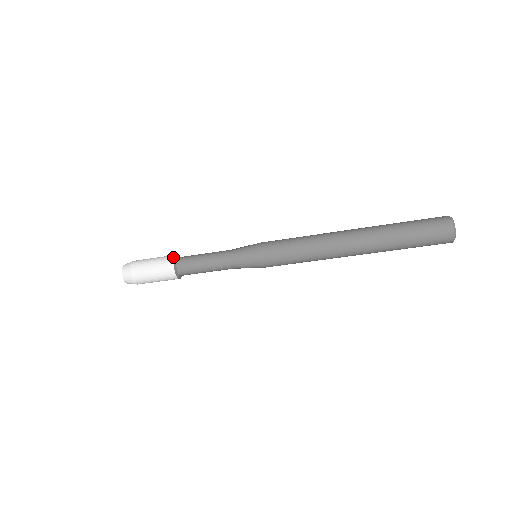
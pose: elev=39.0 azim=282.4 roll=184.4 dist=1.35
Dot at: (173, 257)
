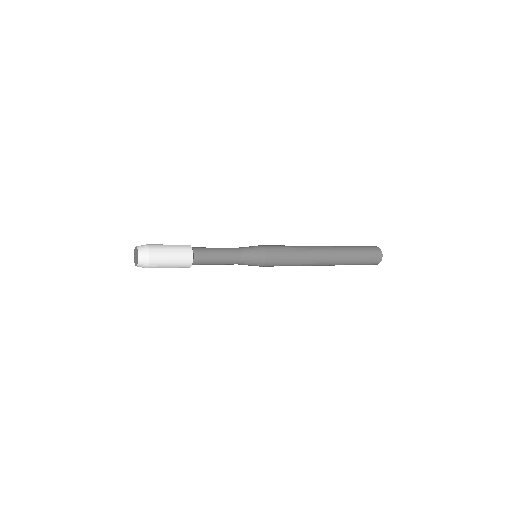
Dot at: (192, 254)
